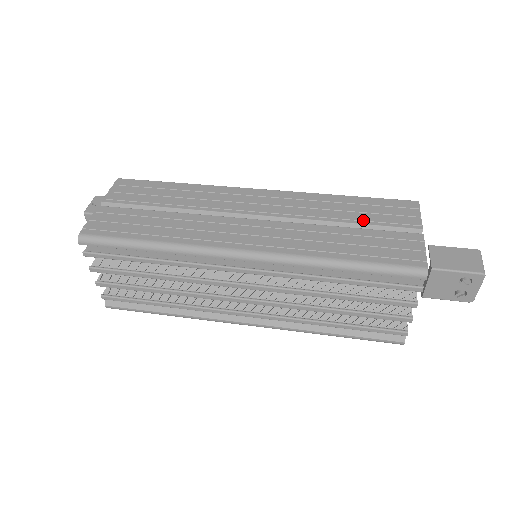
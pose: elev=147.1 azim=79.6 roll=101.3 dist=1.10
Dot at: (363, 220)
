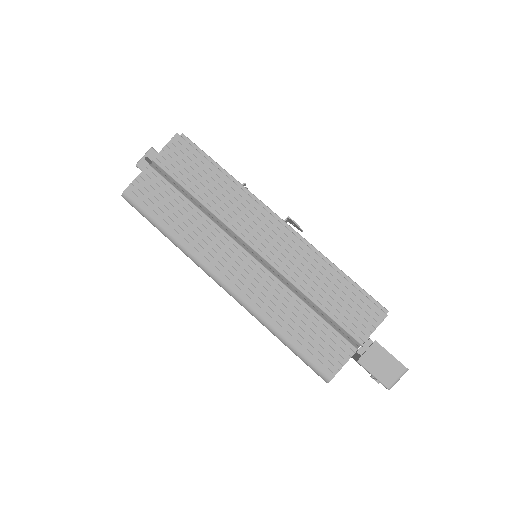
Dot at: (327, 308)
